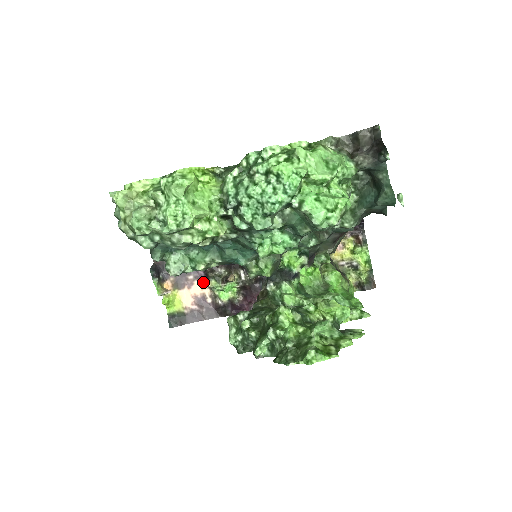
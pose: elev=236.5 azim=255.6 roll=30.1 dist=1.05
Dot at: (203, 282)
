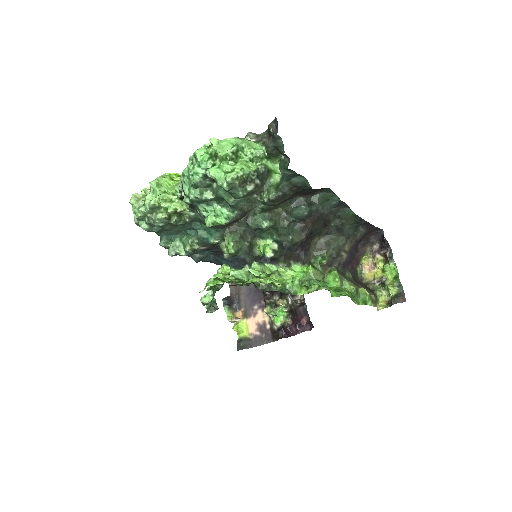
Dot at: (264, 311)
